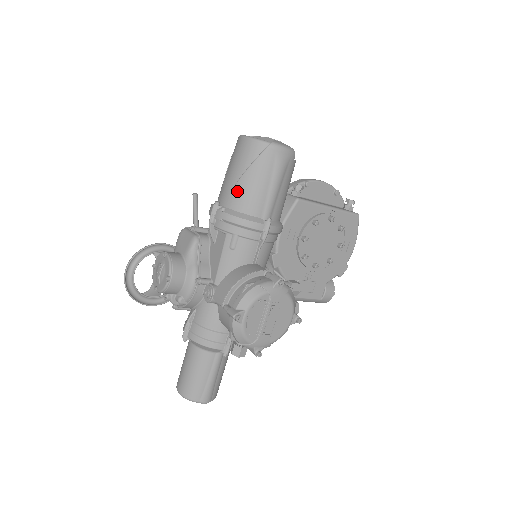
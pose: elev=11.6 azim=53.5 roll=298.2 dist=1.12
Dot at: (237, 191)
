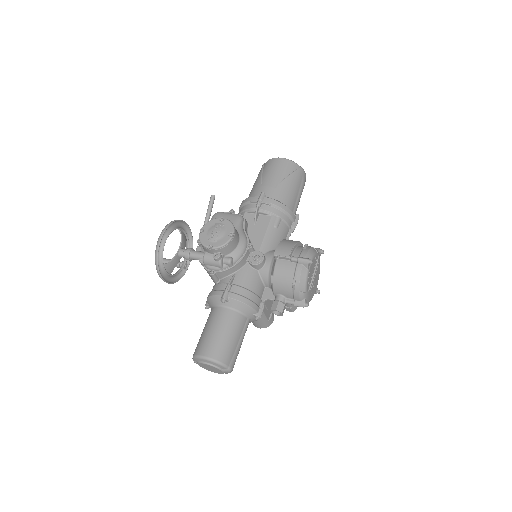
Dot at: (280, 188)
